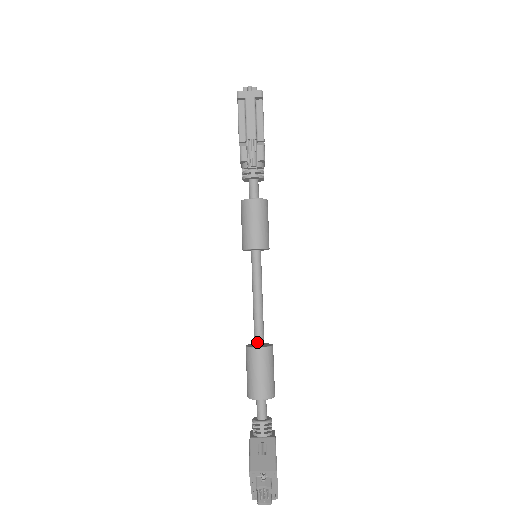
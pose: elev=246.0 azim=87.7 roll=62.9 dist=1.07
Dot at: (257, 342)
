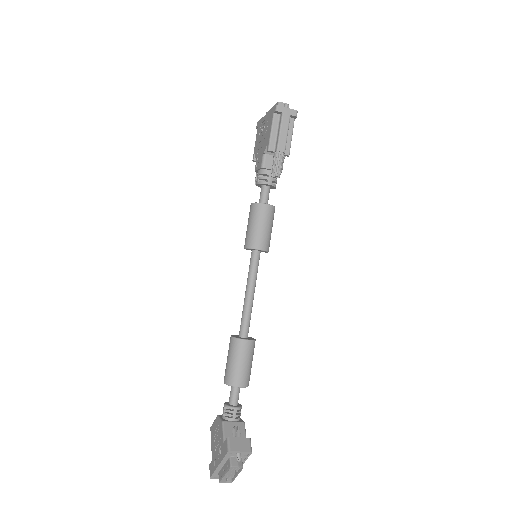
Dot at: (243, 334)
